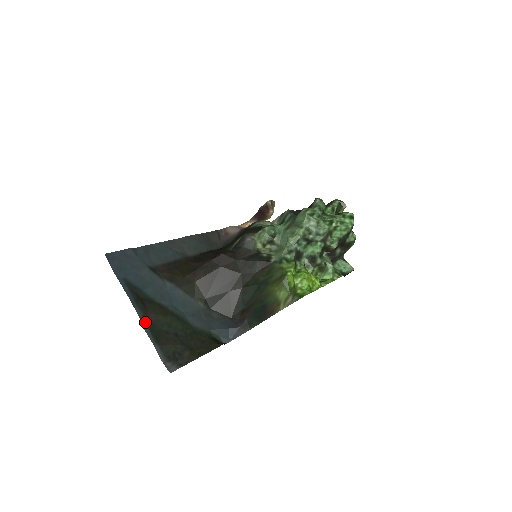
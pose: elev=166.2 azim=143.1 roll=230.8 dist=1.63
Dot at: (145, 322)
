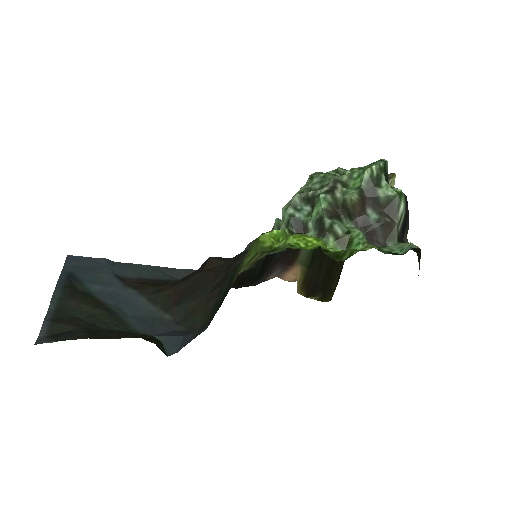
Dot at: (57, 302)
